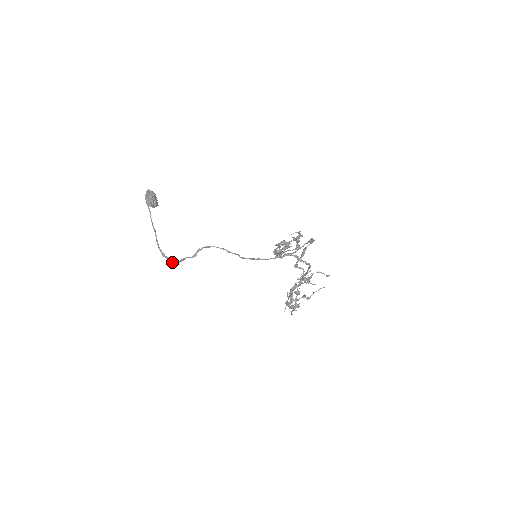
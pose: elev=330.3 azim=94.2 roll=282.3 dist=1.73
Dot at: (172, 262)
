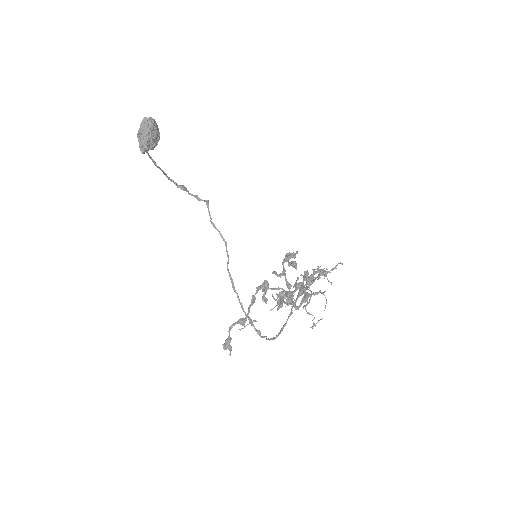
Dot at: occluded
